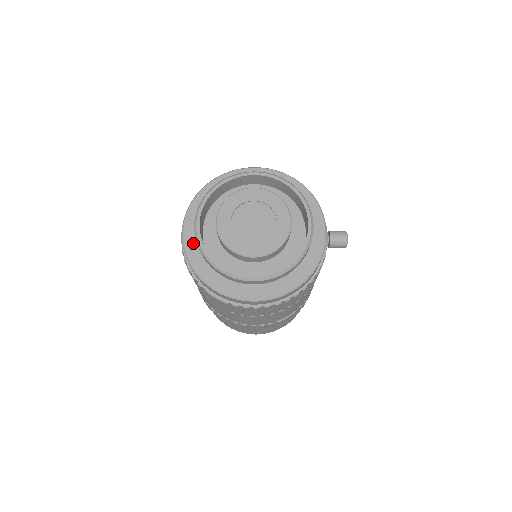
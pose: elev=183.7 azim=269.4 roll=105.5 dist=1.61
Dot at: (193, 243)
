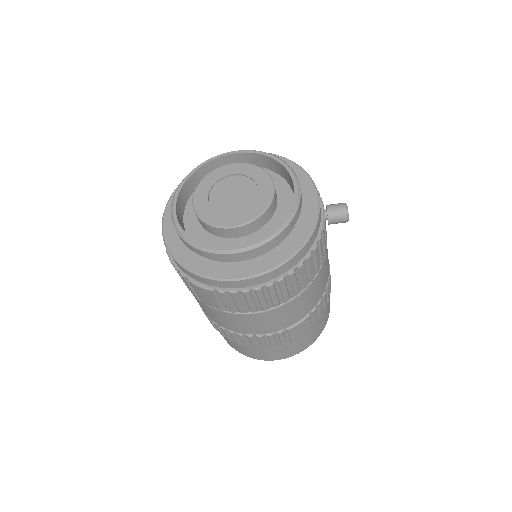
Dot at: (173, 230)
